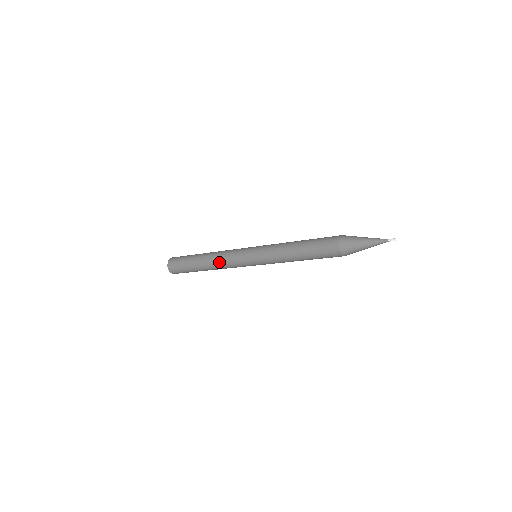
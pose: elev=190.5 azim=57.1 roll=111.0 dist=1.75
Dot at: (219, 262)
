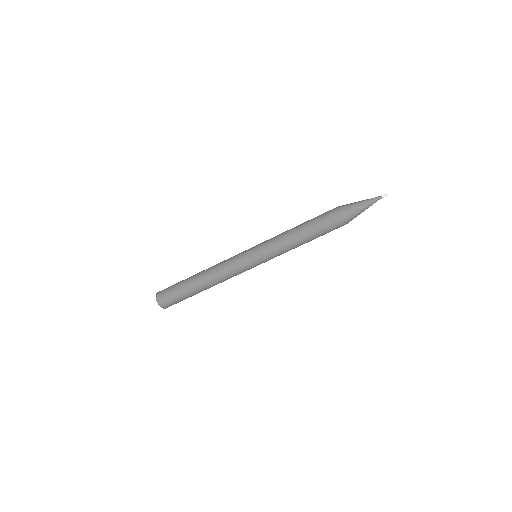
Dot at: (217, 269)
